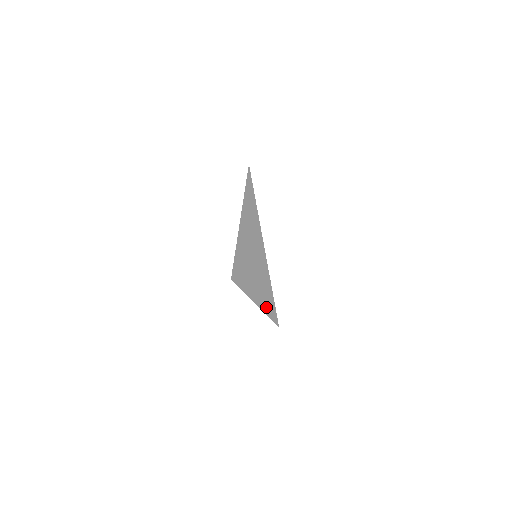
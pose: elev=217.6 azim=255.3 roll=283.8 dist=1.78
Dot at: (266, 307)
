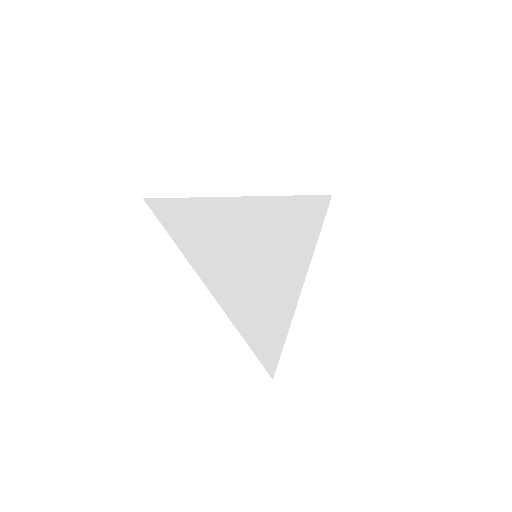
Dot at: (306, 247)
